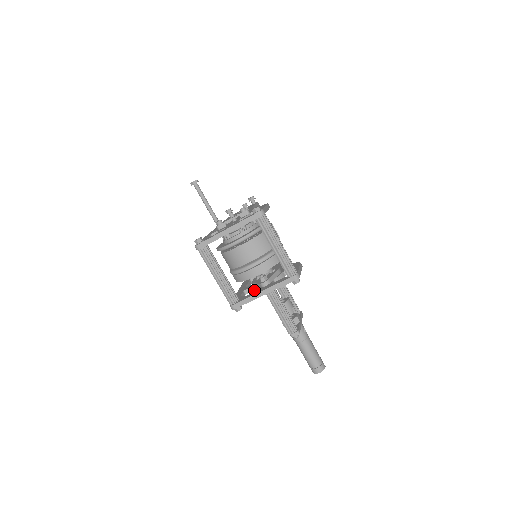
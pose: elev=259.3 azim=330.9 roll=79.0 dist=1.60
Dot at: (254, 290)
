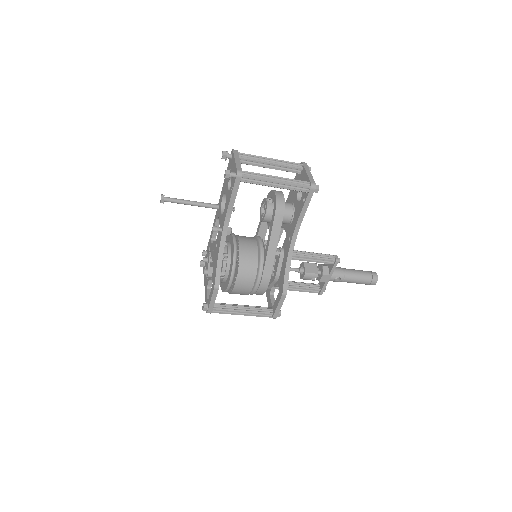
Dot at: occluded
